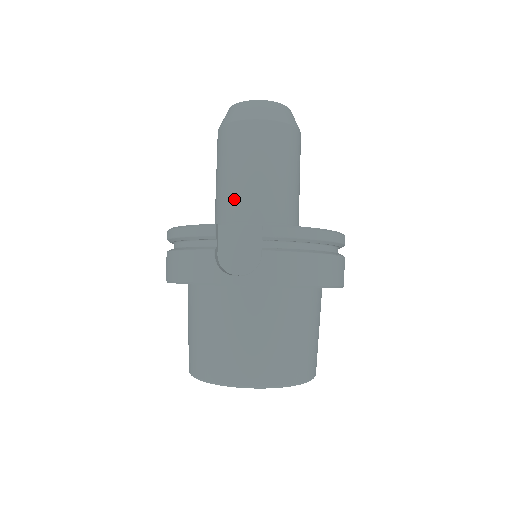
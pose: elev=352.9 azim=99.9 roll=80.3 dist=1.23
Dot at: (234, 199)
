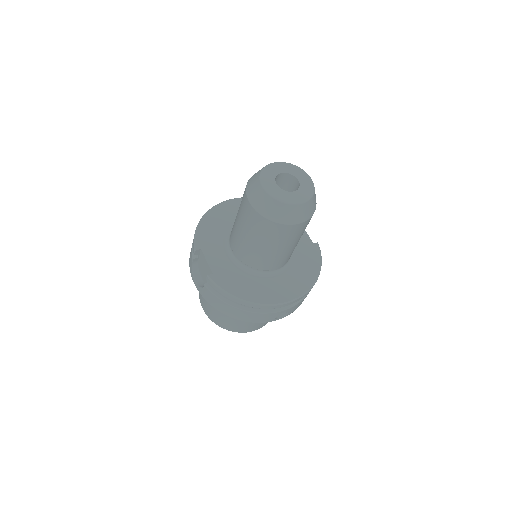
Dot at: (233, 232)
